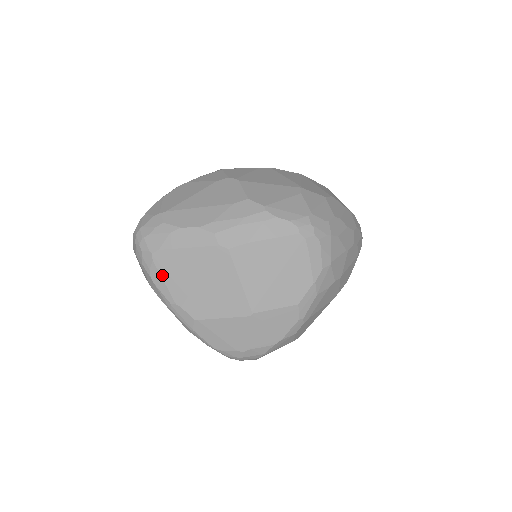
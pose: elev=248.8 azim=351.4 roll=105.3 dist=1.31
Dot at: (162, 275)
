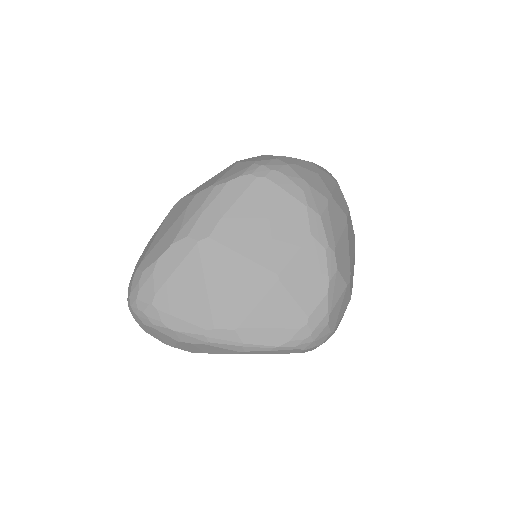
Dot at: (175, 315)
